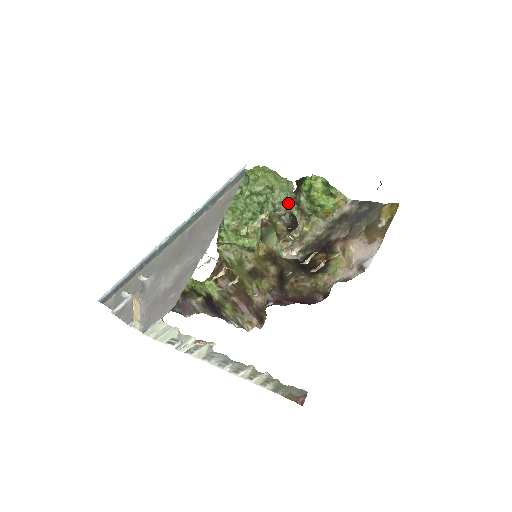
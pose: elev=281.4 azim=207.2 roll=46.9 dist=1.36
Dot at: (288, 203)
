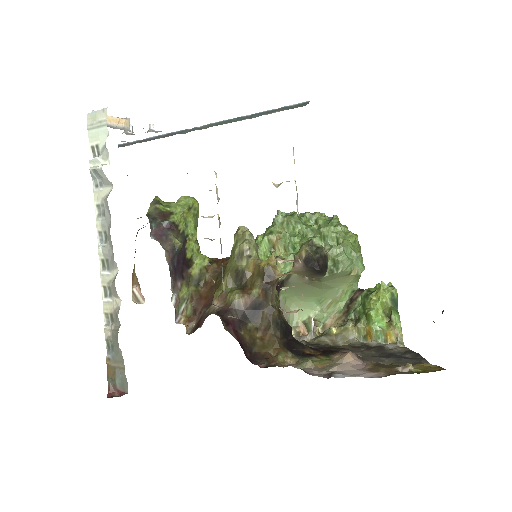
Dot at: (339, 270)
